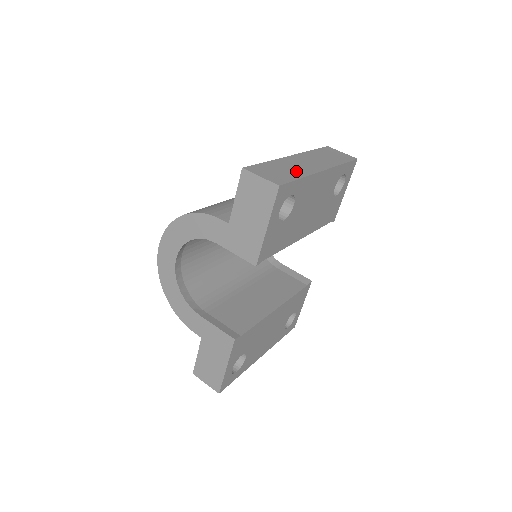
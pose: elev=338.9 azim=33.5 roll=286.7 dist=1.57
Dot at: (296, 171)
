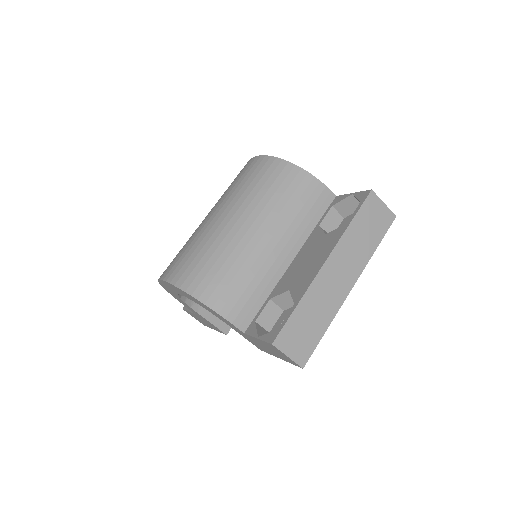
Dot at: (323, 315)
